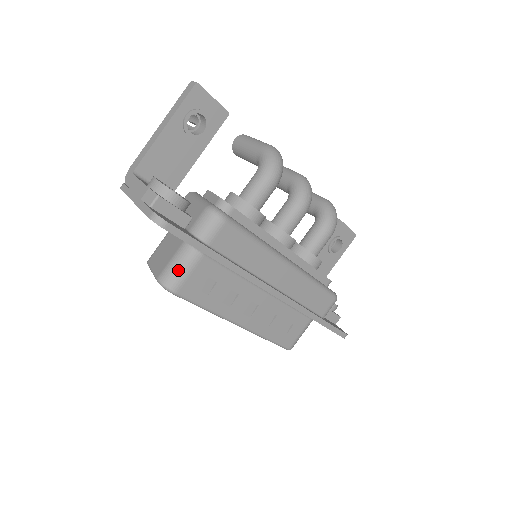
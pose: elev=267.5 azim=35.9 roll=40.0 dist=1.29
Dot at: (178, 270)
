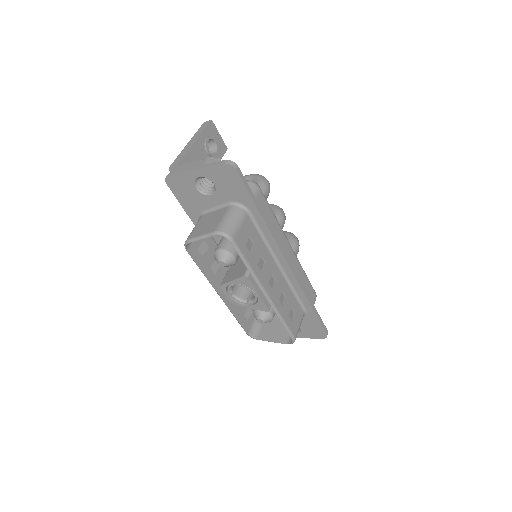
Dot at: (232, 222)
